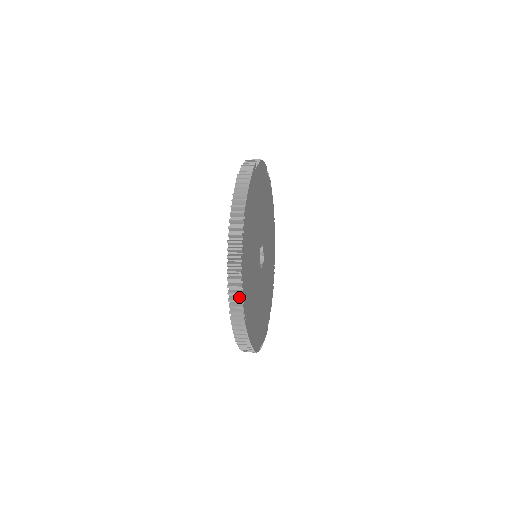
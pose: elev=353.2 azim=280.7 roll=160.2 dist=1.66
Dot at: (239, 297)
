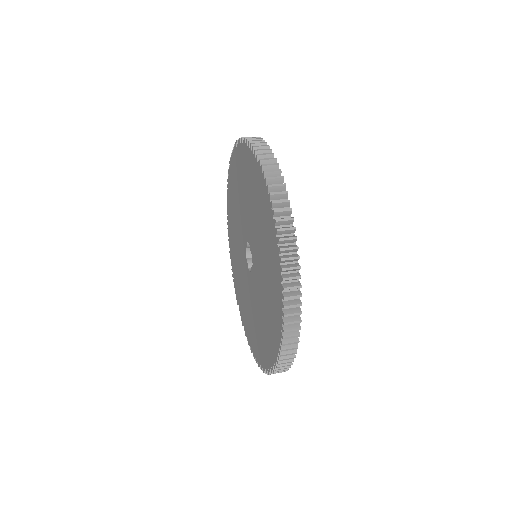
Dot at: (288, 360)
